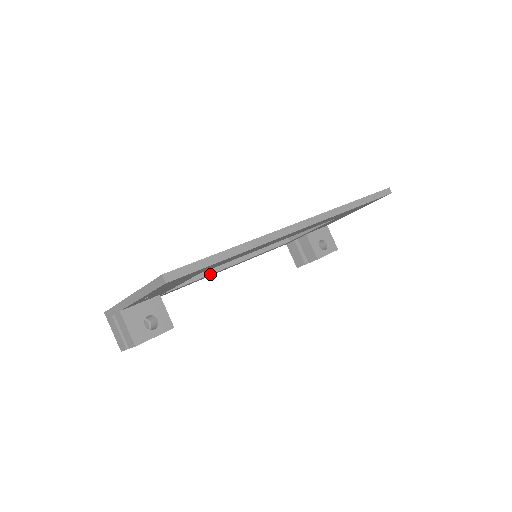
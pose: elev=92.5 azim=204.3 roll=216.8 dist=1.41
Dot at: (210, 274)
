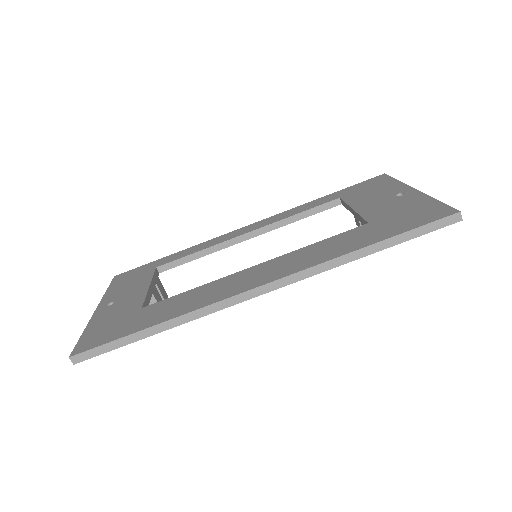
Dot at: (219, 250)
